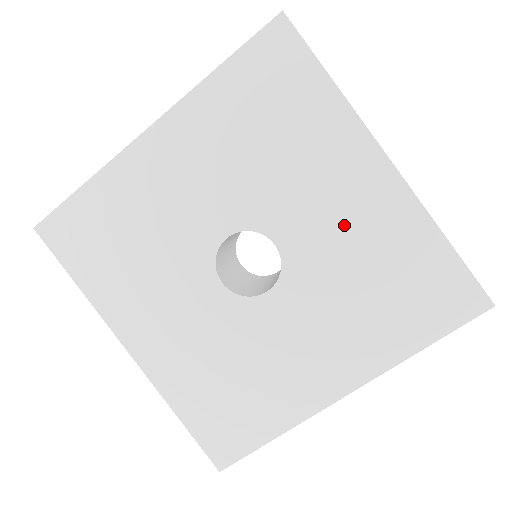
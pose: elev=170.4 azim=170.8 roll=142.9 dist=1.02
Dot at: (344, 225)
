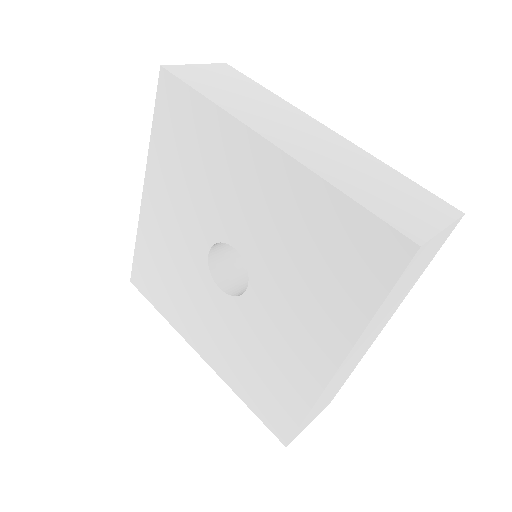
Dot at: (266, 214)
